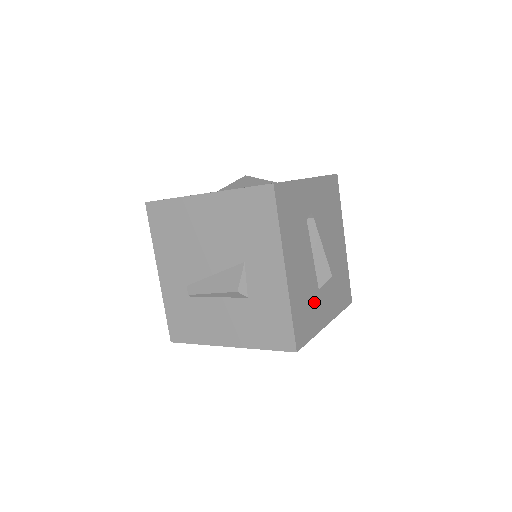
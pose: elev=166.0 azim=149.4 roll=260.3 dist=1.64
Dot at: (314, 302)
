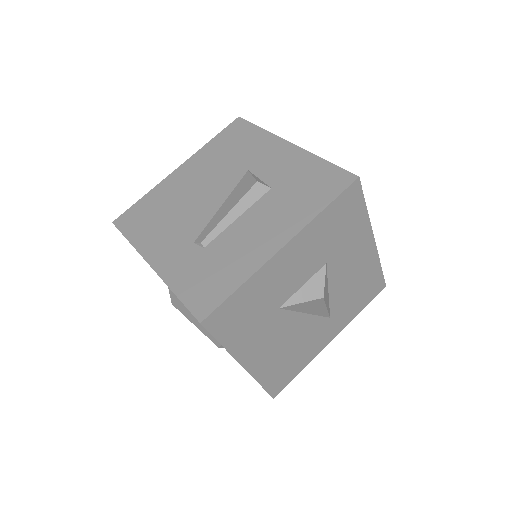
Dot at: occluded
